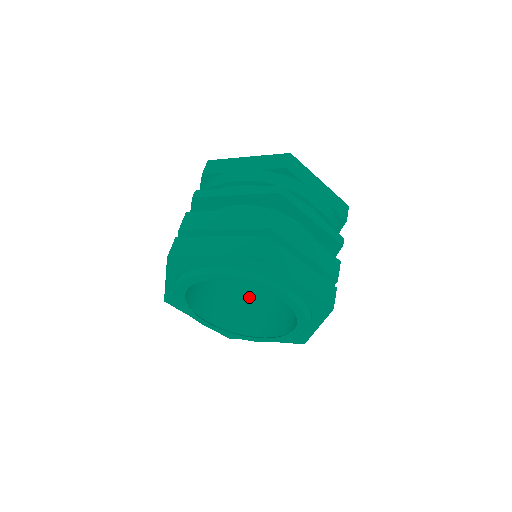
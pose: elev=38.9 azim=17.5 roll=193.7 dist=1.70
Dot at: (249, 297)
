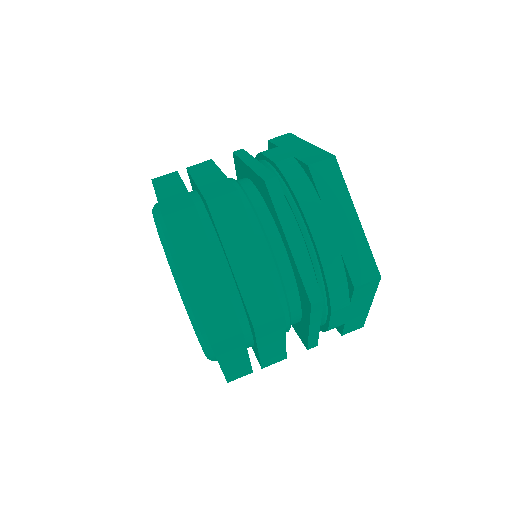
Dot at: occluded
